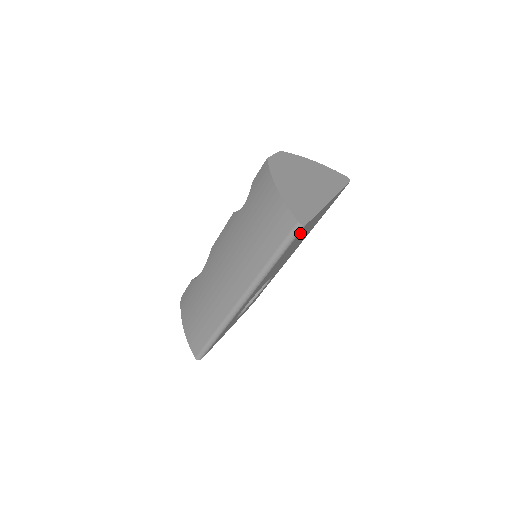
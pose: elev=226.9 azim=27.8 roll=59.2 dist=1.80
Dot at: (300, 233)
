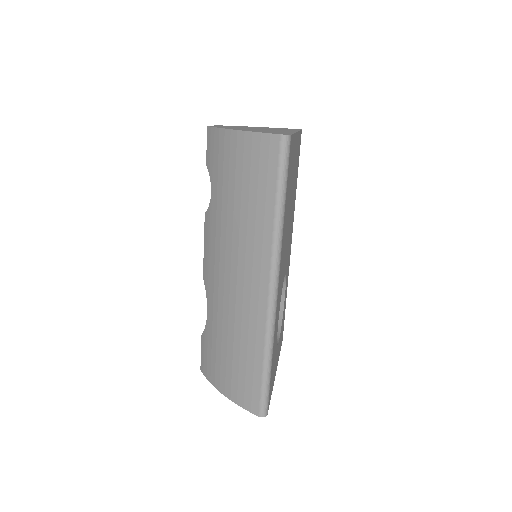
Dot at: (290, 159)
